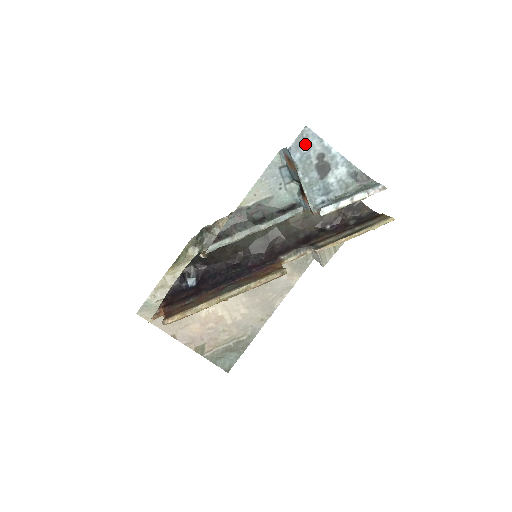
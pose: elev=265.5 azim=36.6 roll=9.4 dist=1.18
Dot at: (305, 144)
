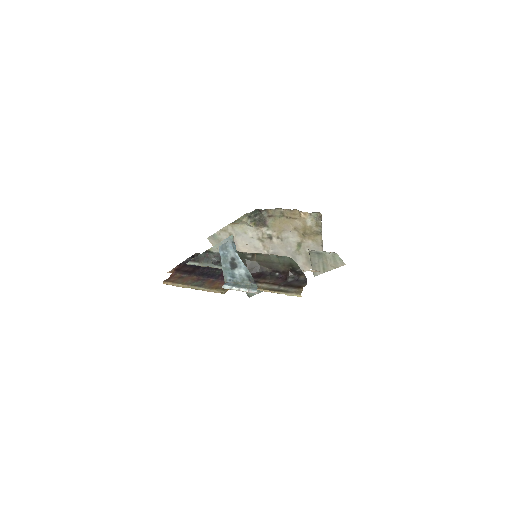
Dot at: (226, 249)
